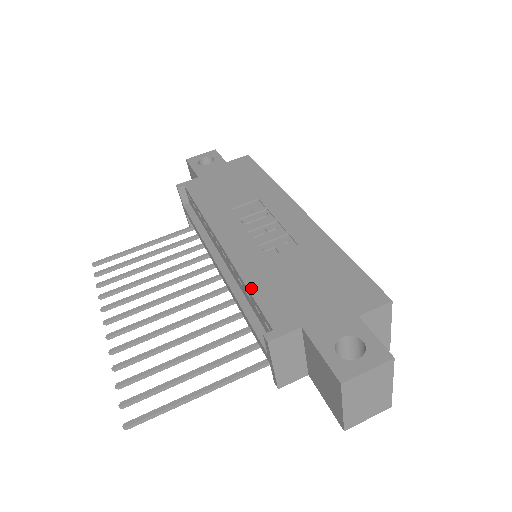
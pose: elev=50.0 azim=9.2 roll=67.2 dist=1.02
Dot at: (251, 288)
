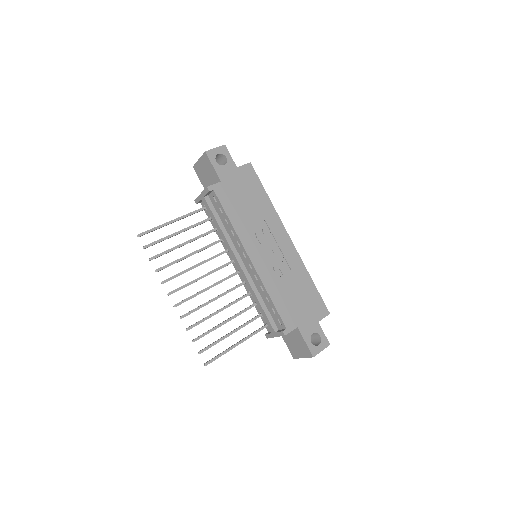
Dot at: (273, 300)
